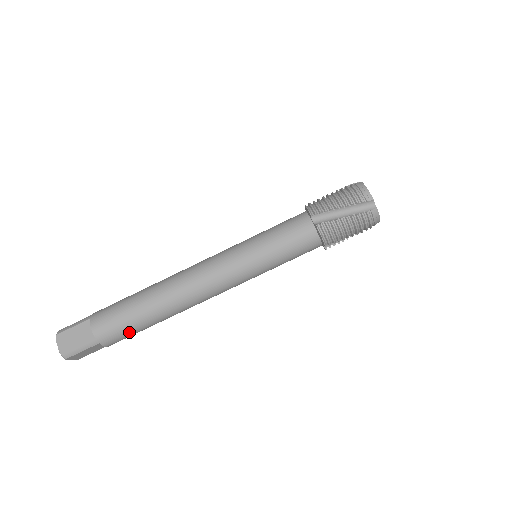
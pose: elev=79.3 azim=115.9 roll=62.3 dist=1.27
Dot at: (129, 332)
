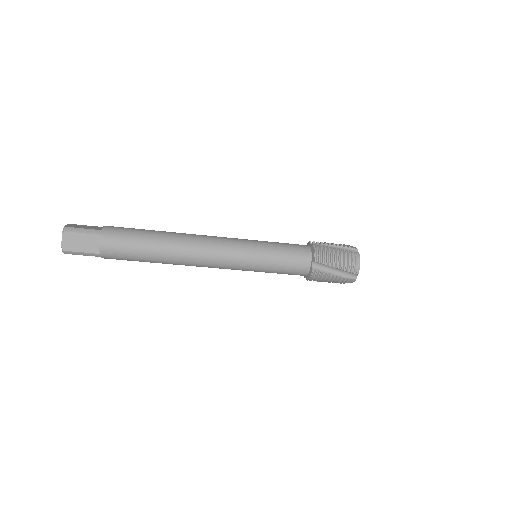
Dot at: (129, 260)
